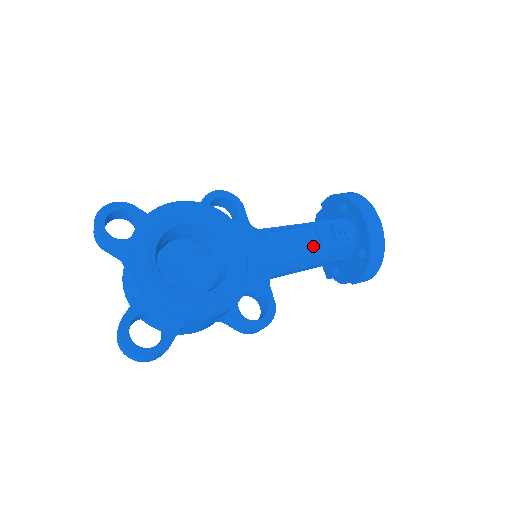
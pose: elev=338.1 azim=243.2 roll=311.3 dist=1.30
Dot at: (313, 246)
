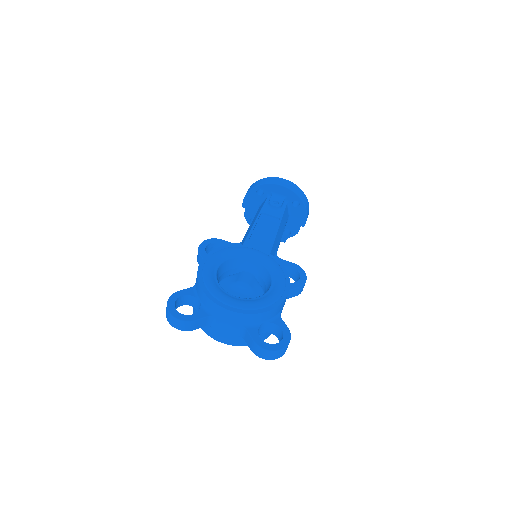
Dot at: (274, 222)
